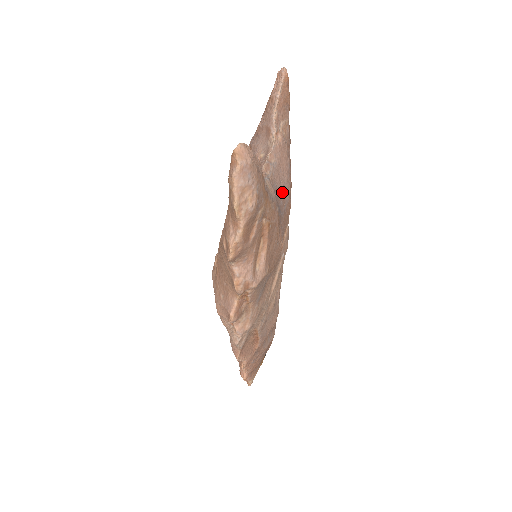
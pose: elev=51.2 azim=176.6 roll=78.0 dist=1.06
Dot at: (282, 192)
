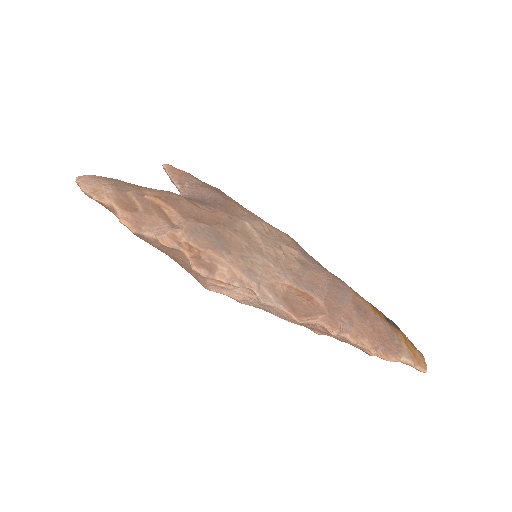
Dot at: (208, 199)
